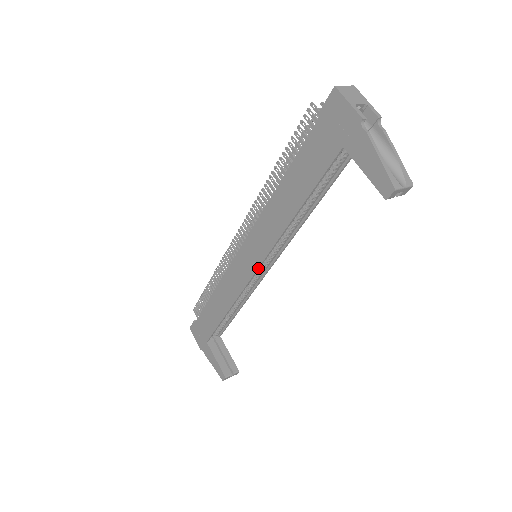
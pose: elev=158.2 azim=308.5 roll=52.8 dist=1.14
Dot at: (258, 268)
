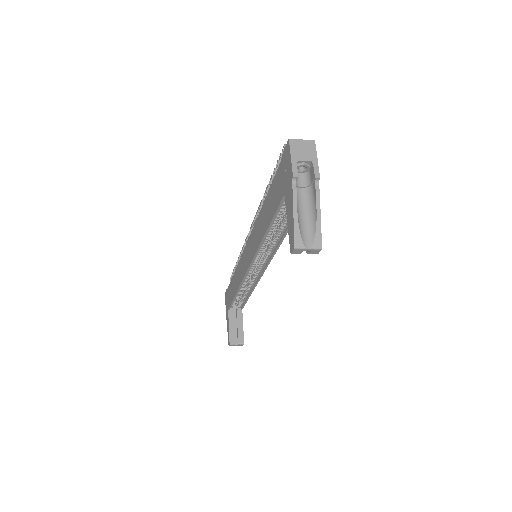
Dot at: (249, 267)
